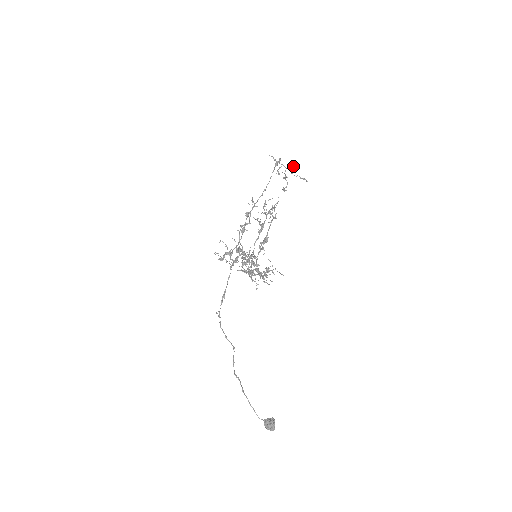
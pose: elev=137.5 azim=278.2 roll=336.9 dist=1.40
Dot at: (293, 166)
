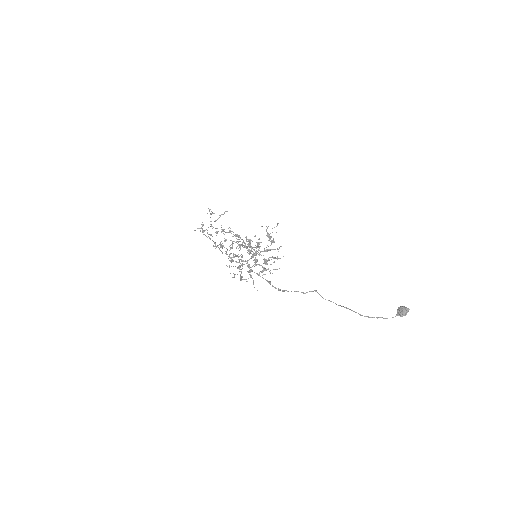
Dot at: (212, 213)
